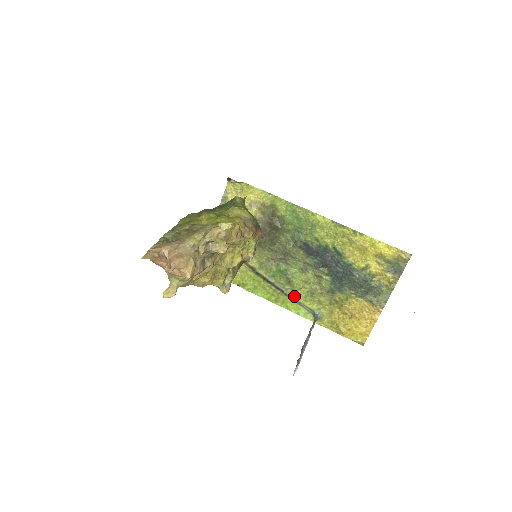
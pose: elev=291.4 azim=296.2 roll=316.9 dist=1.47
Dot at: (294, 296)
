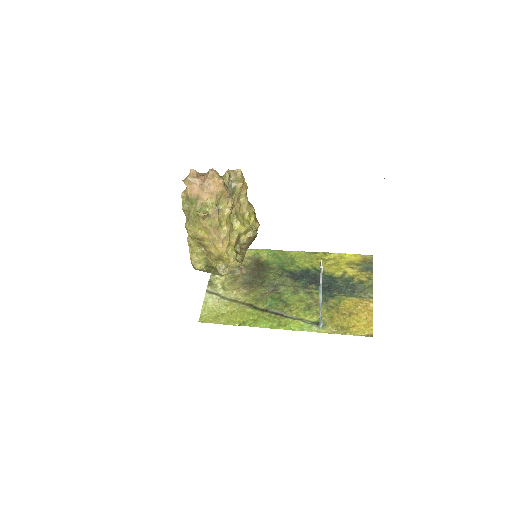
Dot at: (294, 315)
